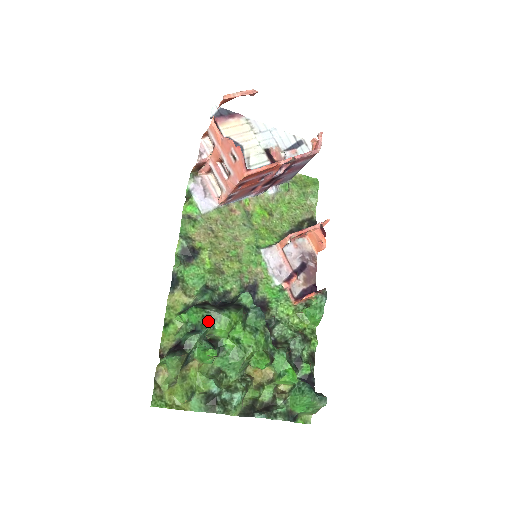
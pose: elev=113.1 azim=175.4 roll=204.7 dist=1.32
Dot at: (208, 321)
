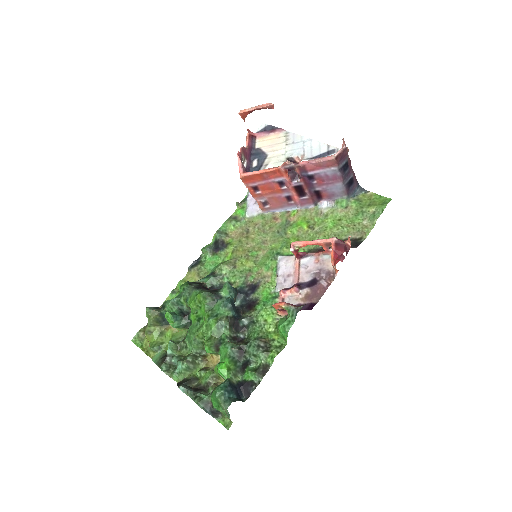
Dot at: (186, 294)
